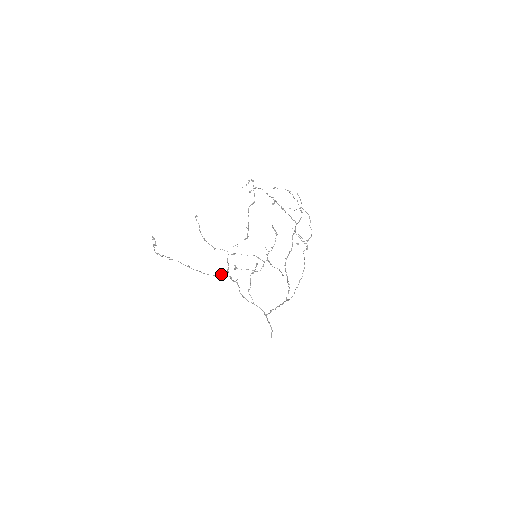
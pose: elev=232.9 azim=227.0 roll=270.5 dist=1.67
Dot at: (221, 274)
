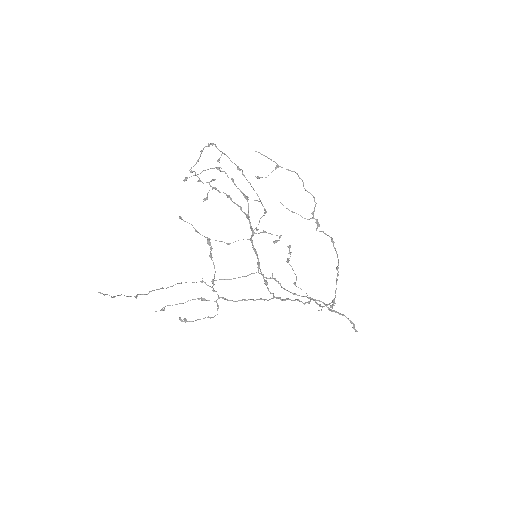
Dot at: (251, 273)
